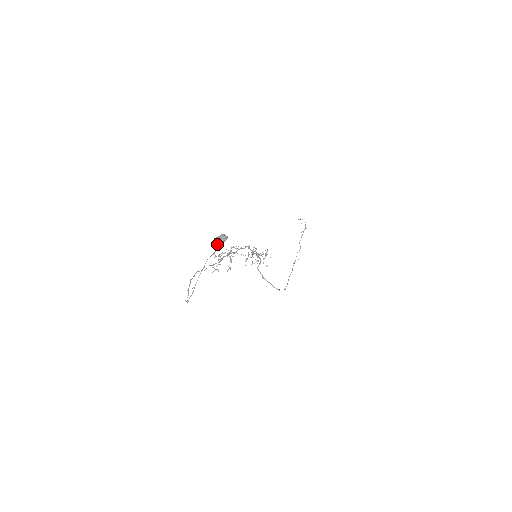
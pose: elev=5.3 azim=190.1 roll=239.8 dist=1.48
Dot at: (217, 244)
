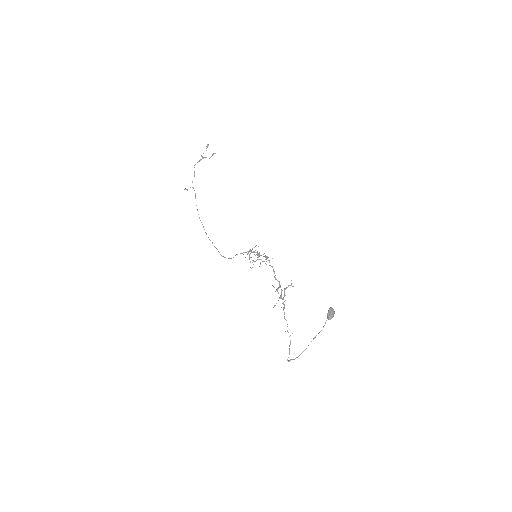
Dot at: (329, 319)
